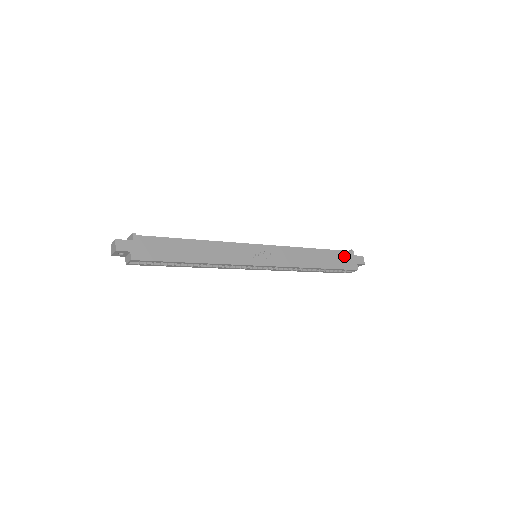
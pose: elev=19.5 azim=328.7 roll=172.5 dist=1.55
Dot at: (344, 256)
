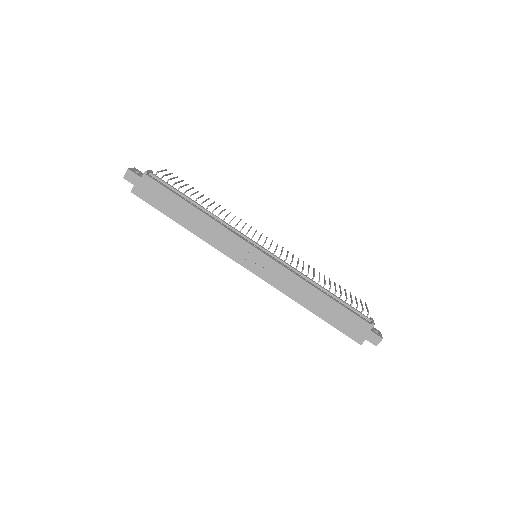
Dot at: (355, 322)
